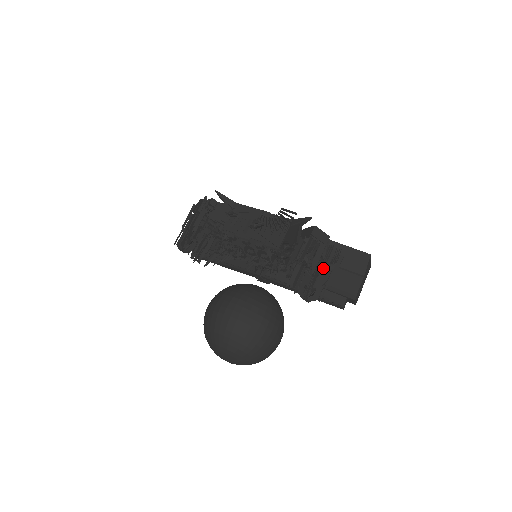
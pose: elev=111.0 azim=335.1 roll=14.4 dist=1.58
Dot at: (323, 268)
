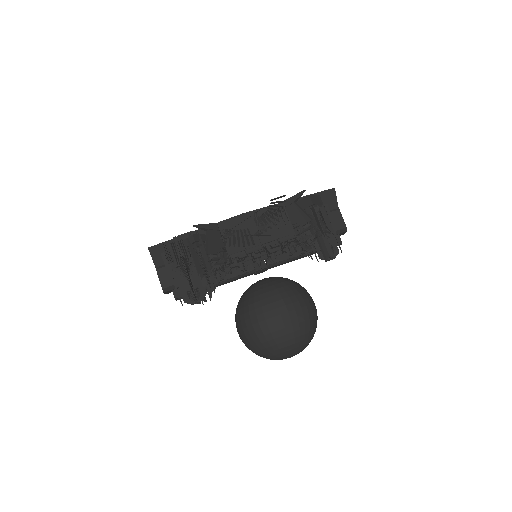
Dot at: occluded
